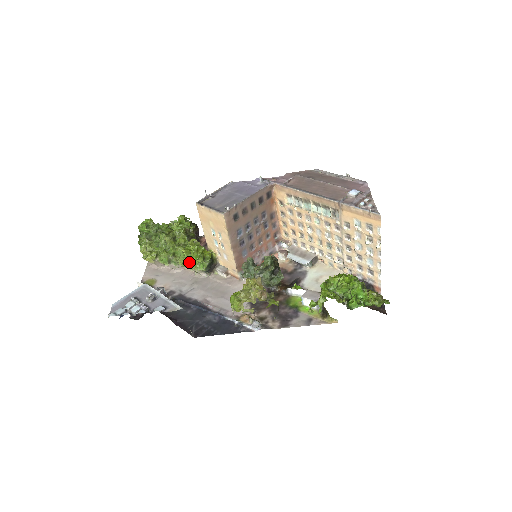
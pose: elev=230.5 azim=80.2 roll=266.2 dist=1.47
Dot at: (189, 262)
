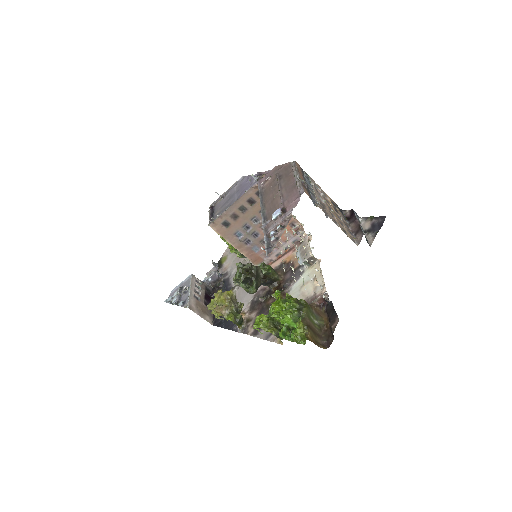
Dot at: occluded
